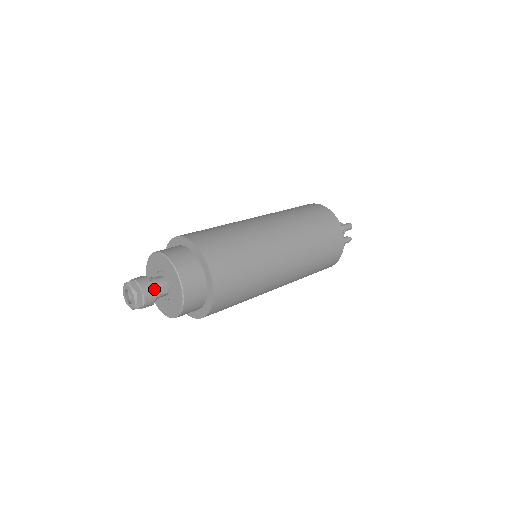
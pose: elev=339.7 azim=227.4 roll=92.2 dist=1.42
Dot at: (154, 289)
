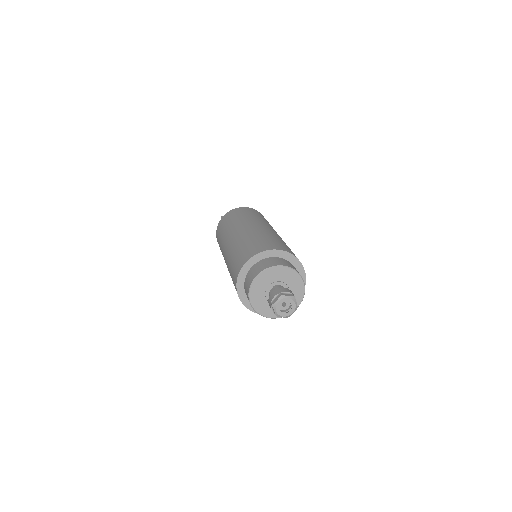
Dot at: occluded
